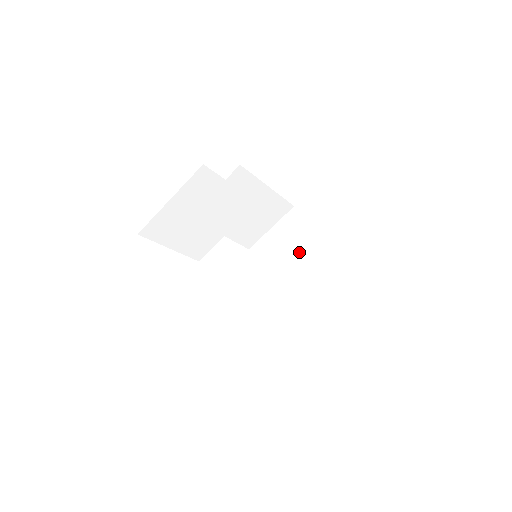
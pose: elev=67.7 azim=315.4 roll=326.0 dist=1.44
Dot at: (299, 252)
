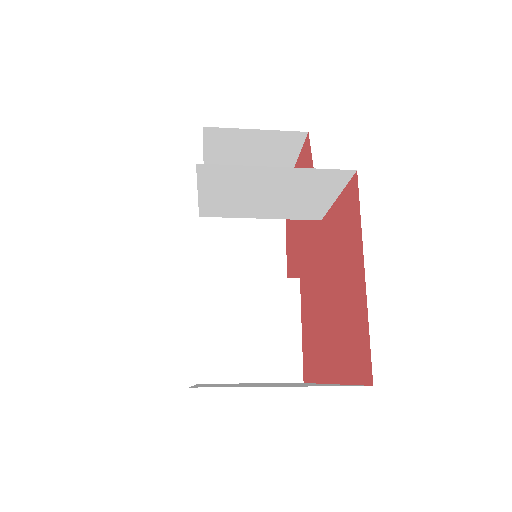
Dot at: (258, 243)
